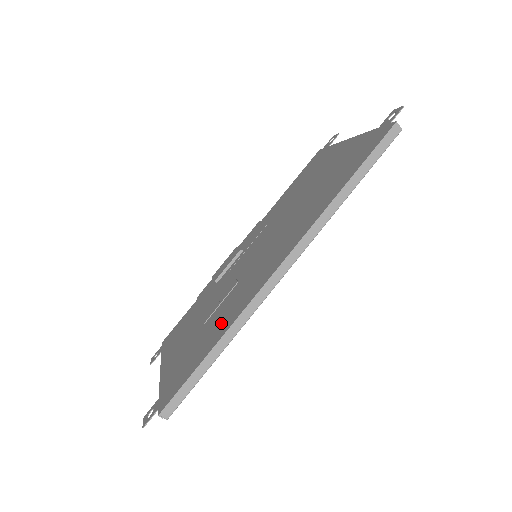
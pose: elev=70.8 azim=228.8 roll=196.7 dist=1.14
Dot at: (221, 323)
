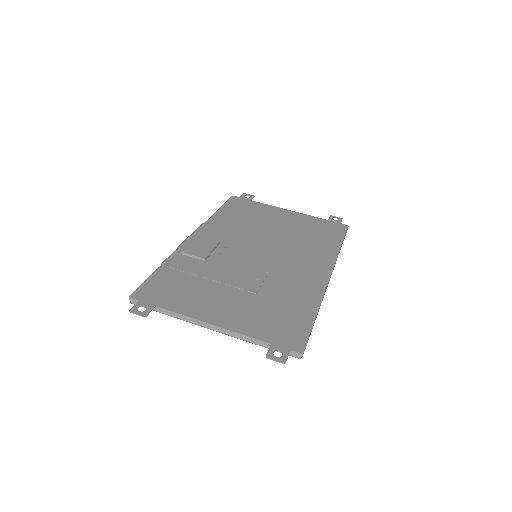
Dot at: (297, 298)
